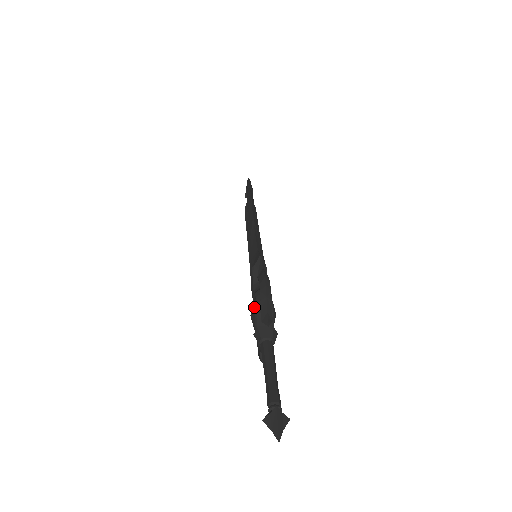
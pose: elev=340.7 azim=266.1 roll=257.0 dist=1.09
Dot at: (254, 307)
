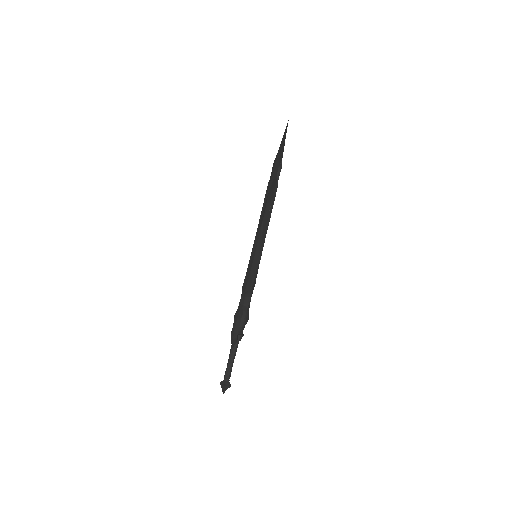
Dot at: occluded
